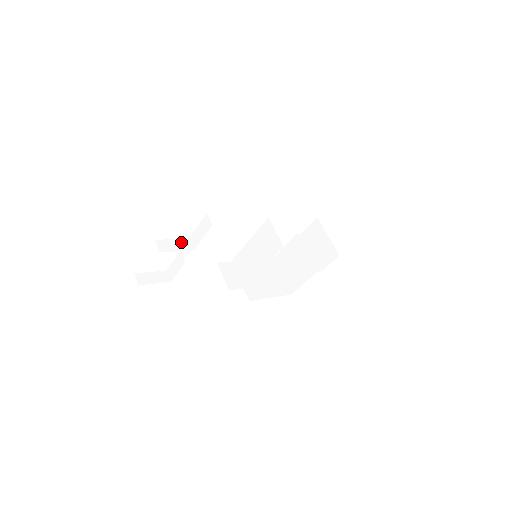
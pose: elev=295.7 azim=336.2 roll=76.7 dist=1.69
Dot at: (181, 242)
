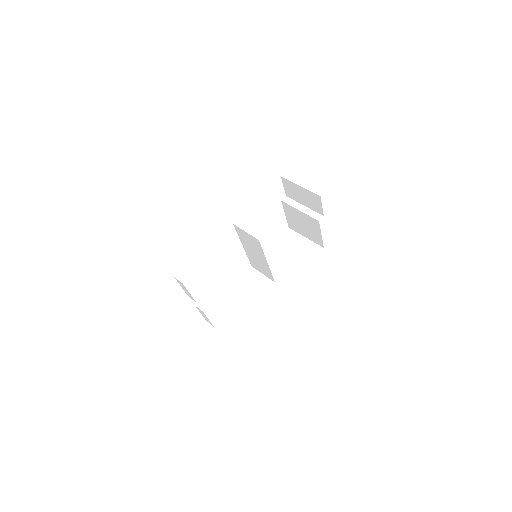
Dot at: (183, 305)
